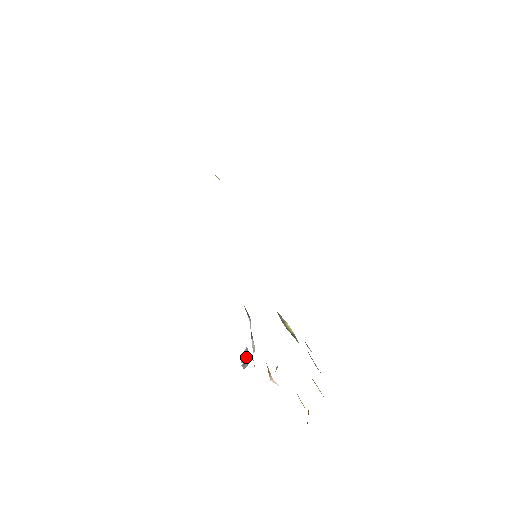
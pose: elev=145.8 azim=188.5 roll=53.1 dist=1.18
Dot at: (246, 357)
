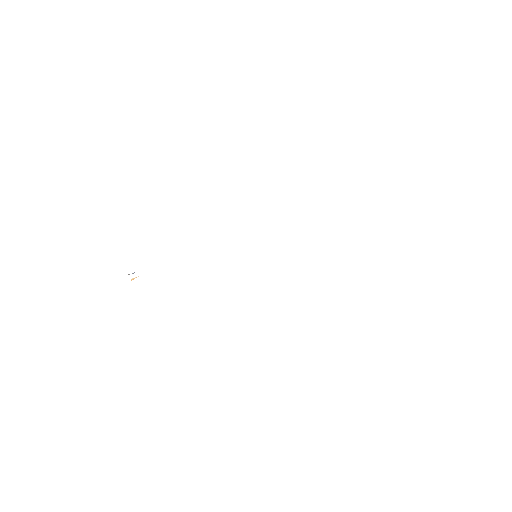
Dot at: occluded
